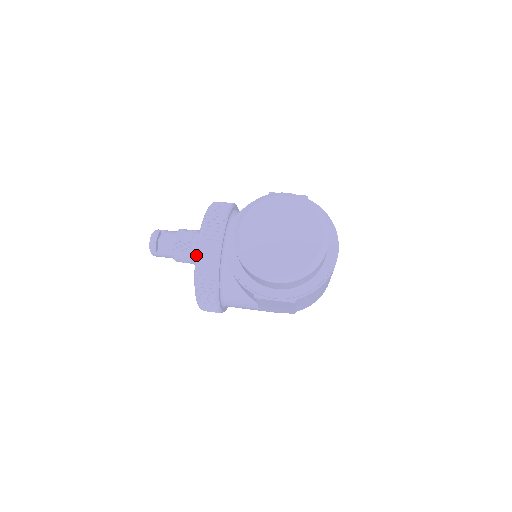
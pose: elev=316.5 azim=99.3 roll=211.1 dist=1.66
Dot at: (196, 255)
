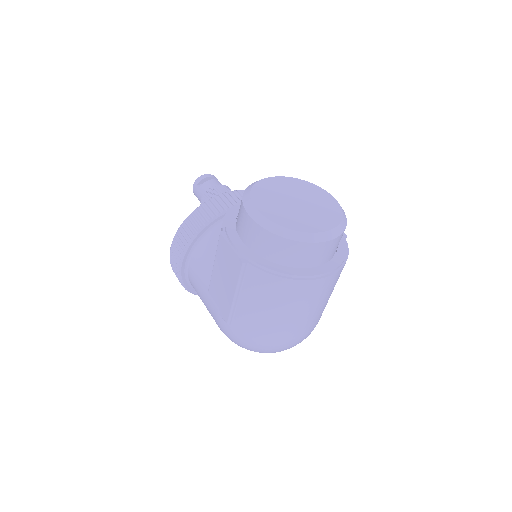
Dot at: (220, 194)
